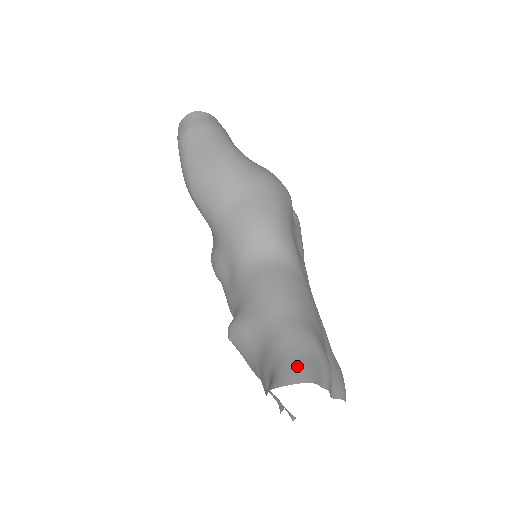
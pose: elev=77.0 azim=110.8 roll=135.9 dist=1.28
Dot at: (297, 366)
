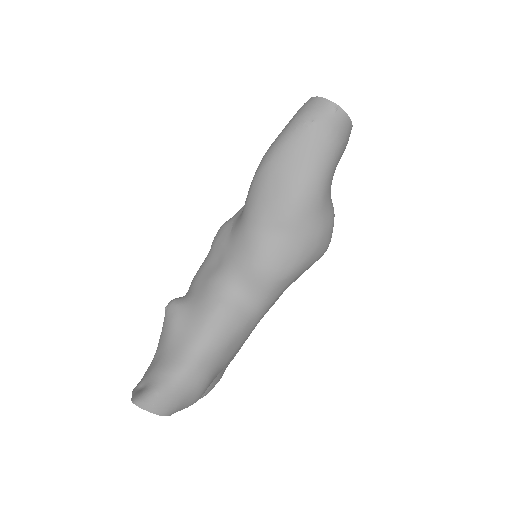
Dot at: (168, 401)
